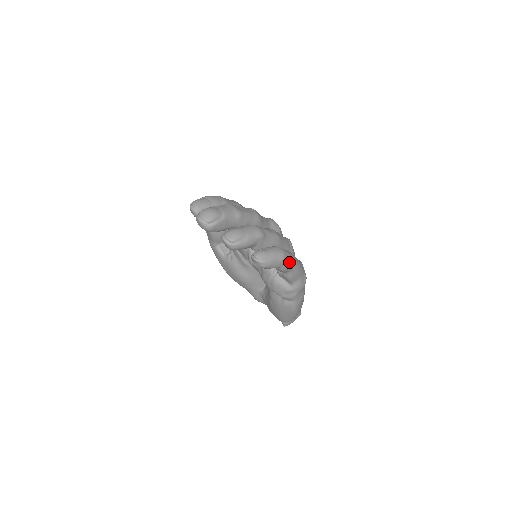
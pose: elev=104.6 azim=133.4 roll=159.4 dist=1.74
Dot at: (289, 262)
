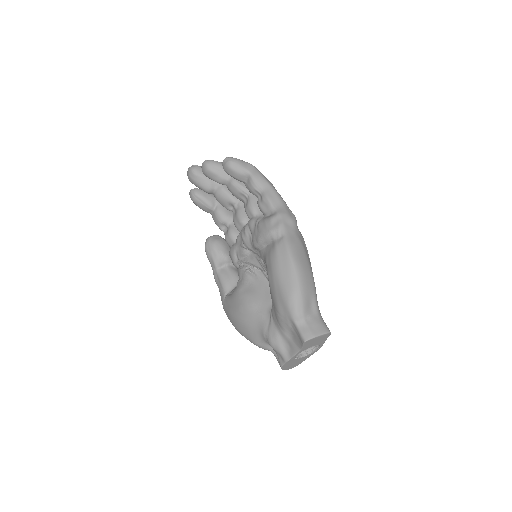
Dot at: (260, 173)
